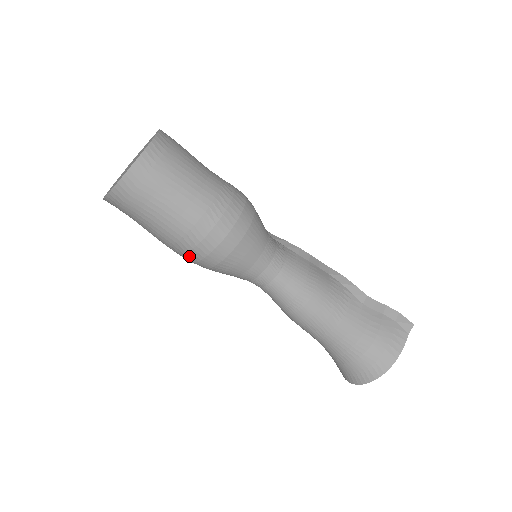
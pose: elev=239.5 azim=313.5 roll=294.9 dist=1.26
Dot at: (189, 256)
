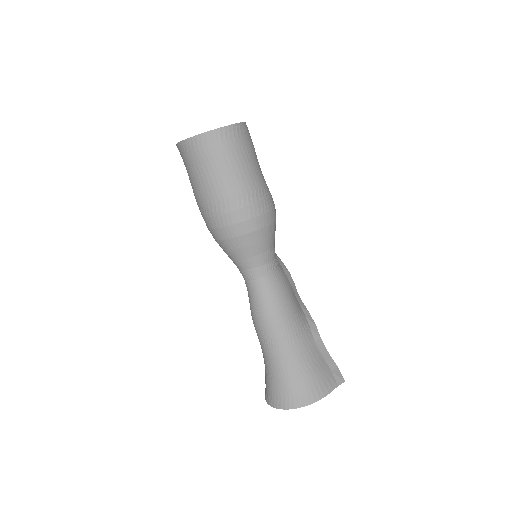
Dot at: (213, 220)
